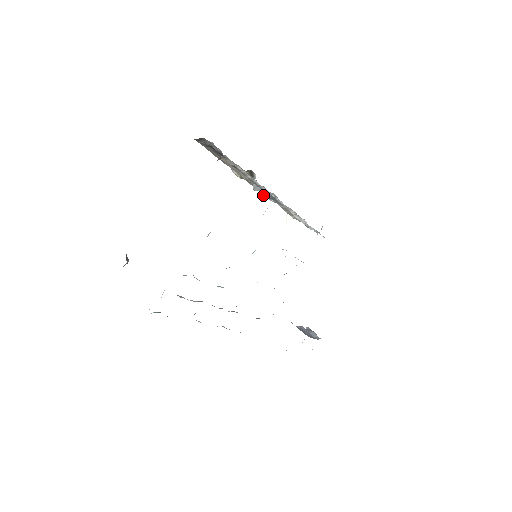
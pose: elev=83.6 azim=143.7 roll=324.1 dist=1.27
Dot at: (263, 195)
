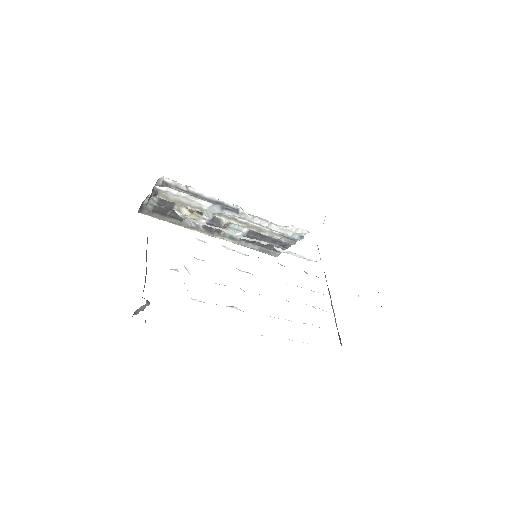
Dot at: (216, 211)
